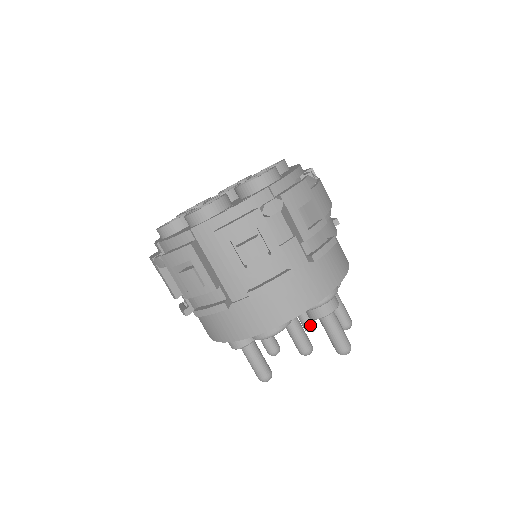
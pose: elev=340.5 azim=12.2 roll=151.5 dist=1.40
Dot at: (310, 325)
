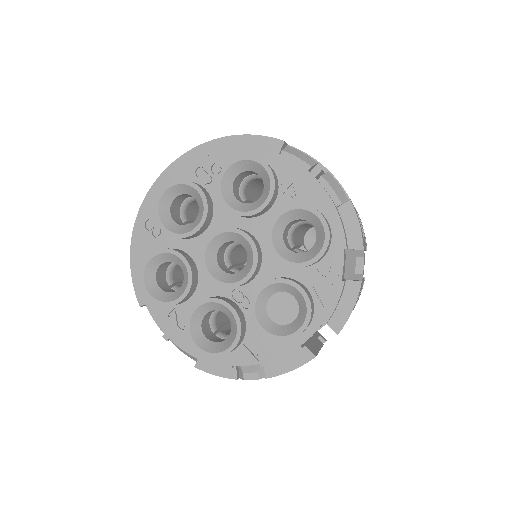
Dot at: occluded
